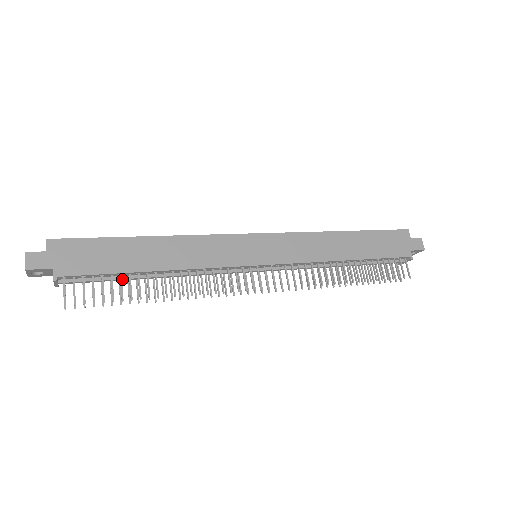
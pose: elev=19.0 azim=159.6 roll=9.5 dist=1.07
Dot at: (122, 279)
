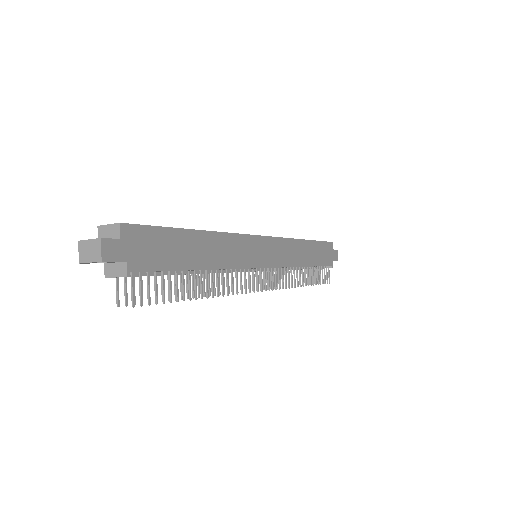
Dot at: (172, 274)
